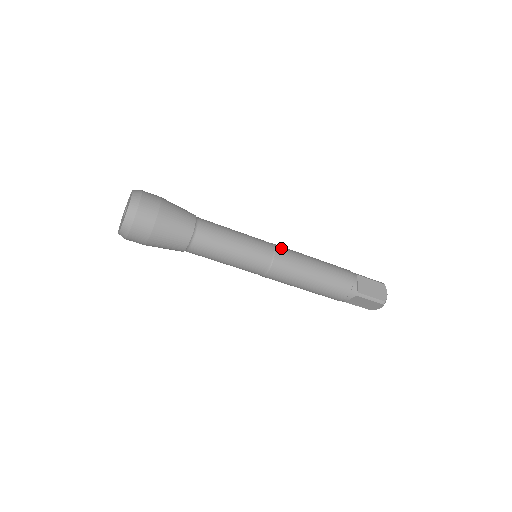
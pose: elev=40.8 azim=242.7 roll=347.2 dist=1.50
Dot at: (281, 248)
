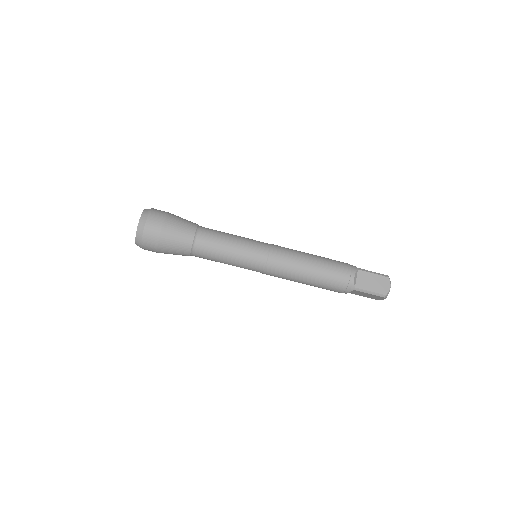
Dot at: (276, 250)
